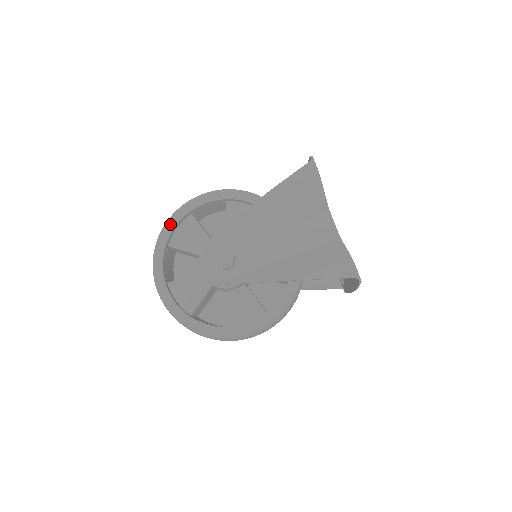
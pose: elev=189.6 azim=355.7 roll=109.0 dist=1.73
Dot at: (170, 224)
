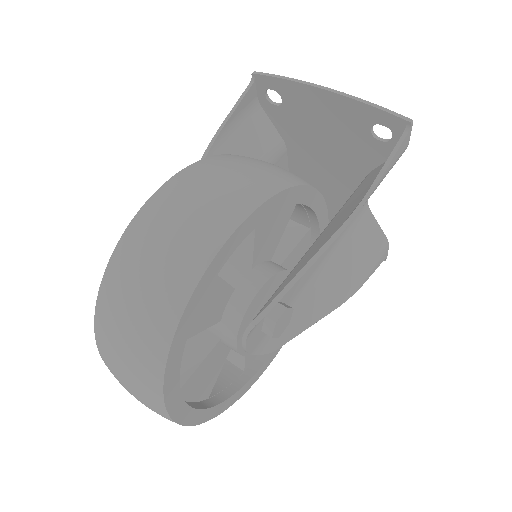
Dot at: (187, 319)
